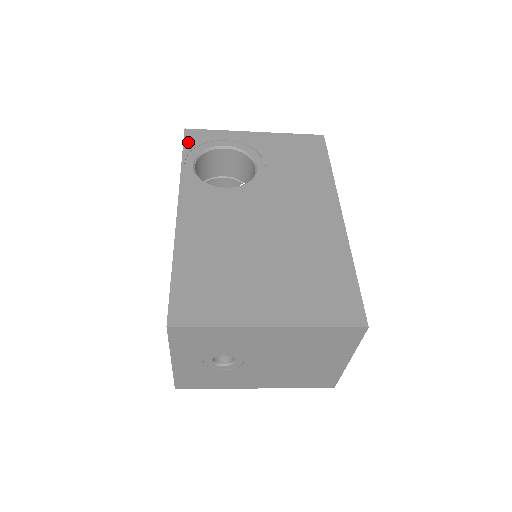
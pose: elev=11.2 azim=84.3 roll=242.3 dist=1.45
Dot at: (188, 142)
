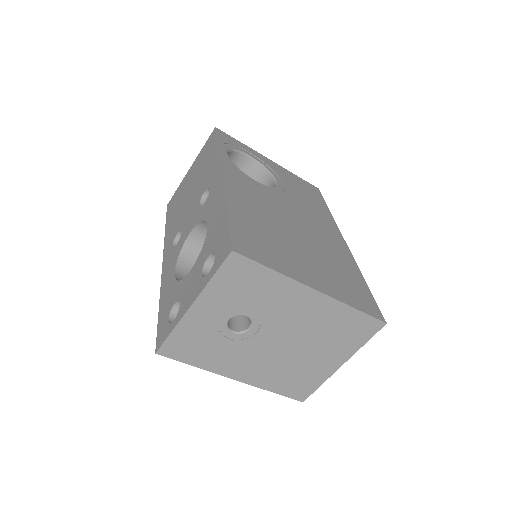
Dot at: (220, 137)
